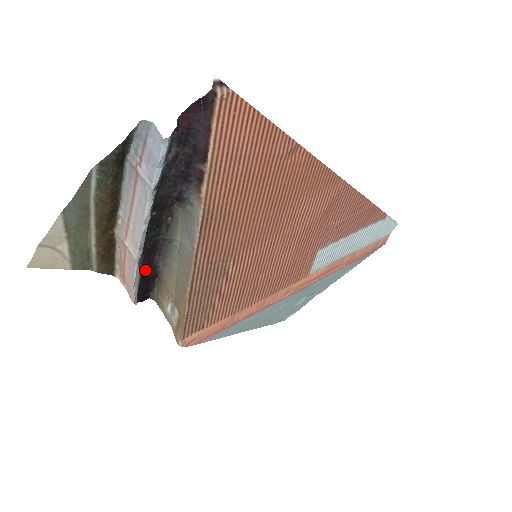
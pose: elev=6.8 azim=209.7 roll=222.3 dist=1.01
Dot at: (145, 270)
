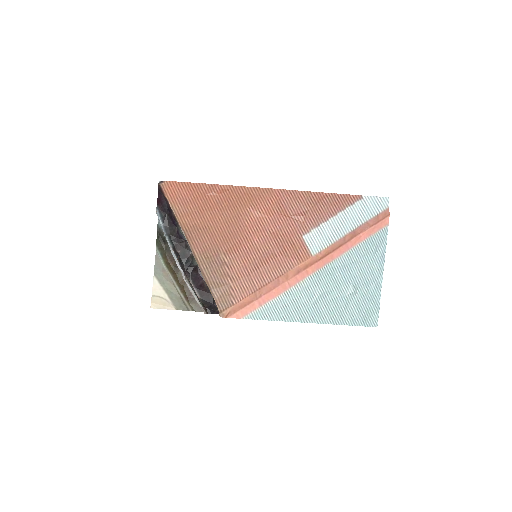
Dot at: (200, 290)
